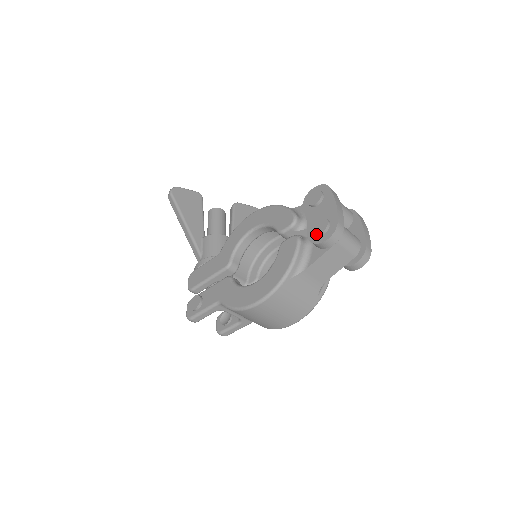
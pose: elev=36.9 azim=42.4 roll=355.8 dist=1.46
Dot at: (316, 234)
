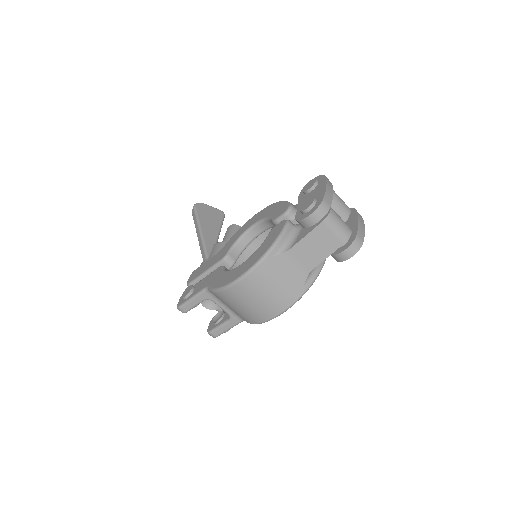
Dot at: (302, 211)
